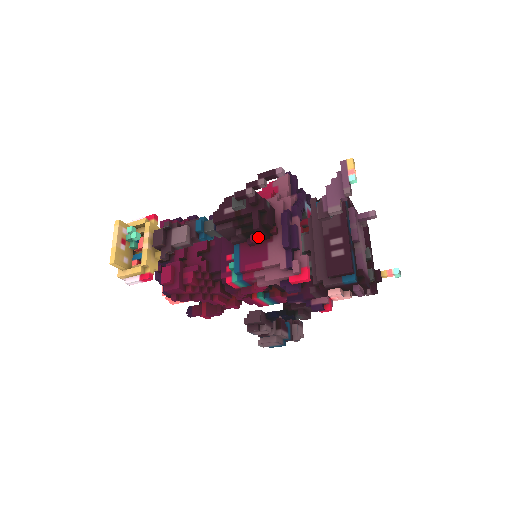
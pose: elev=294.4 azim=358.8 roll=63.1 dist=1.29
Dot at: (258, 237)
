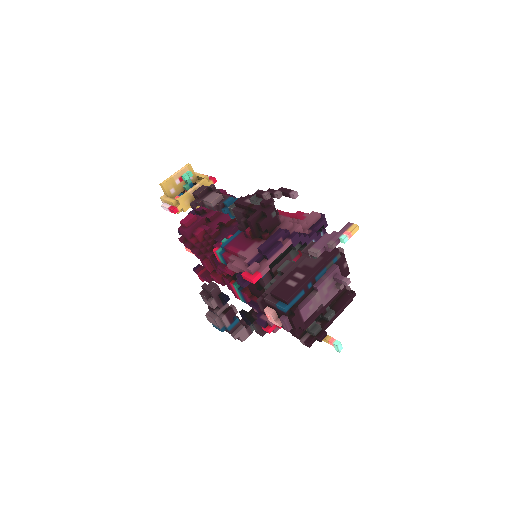
Dot at: occluded
